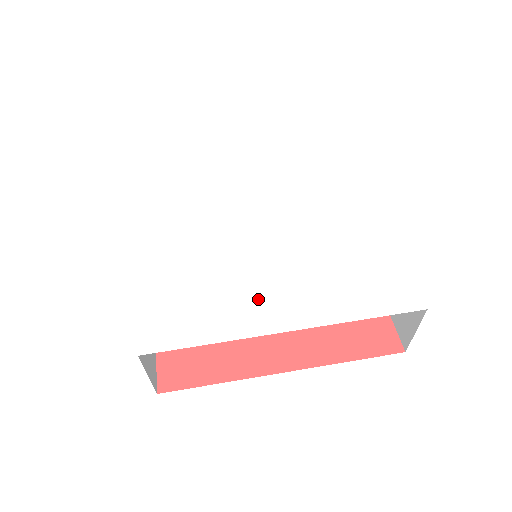
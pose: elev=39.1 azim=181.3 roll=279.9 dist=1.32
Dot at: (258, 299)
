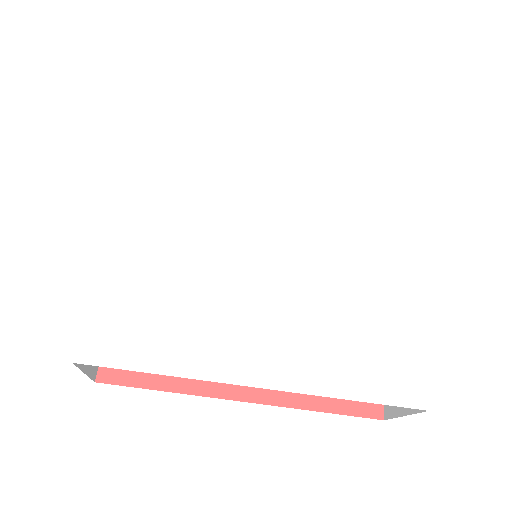
Dot at: (237, 332)
